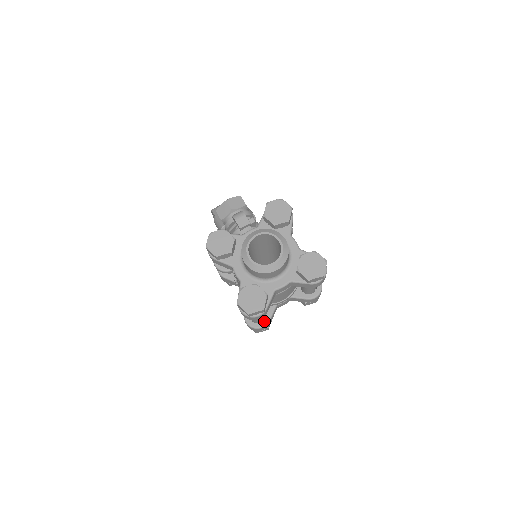
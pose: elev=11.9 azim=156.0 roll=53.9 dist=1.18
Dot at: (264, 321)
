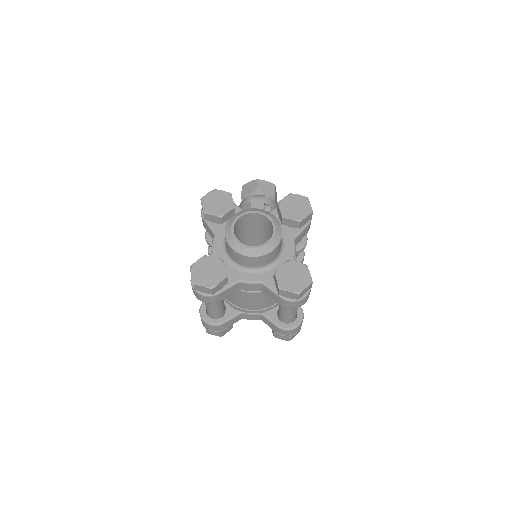
Dot at: (218, 320)
